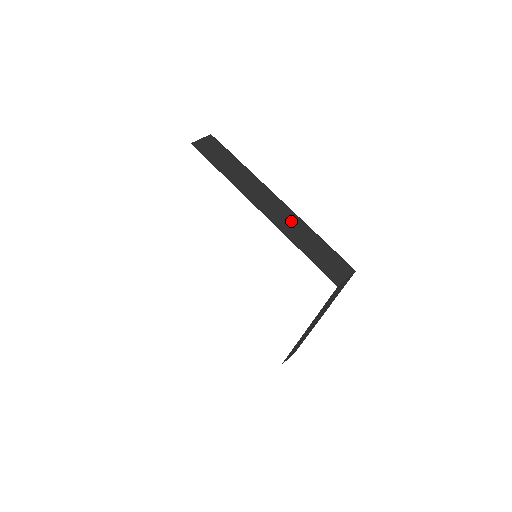
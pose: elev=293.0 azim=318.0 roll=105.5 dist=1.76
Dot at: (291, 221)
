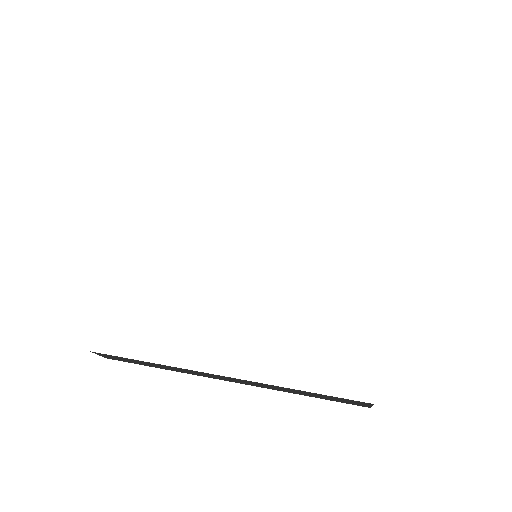
Dot at: occluded
